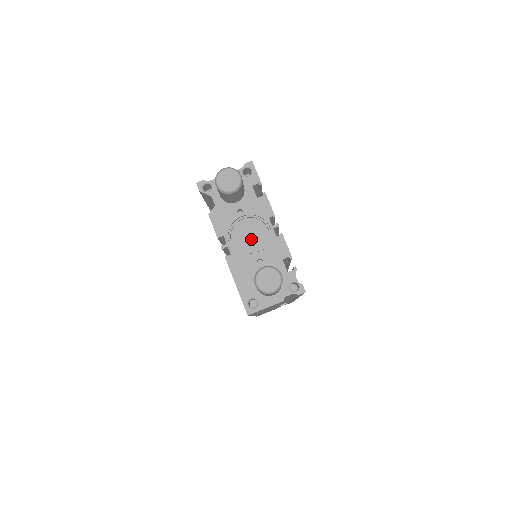
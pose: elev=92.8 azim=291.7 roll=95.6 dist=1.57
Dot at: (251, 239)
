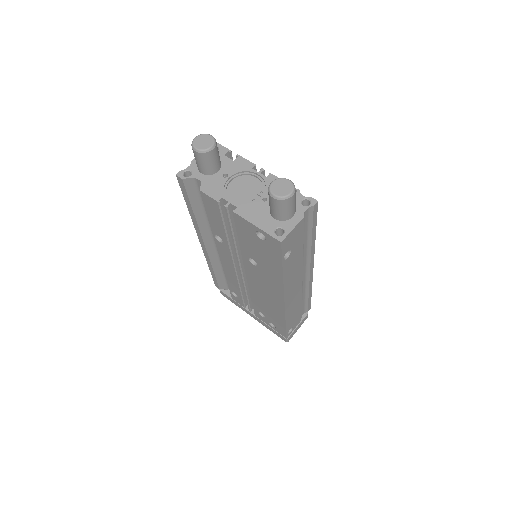
Dot at: (247, 191)
